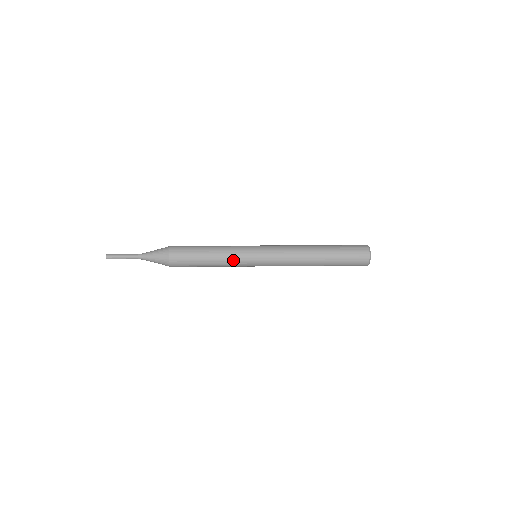
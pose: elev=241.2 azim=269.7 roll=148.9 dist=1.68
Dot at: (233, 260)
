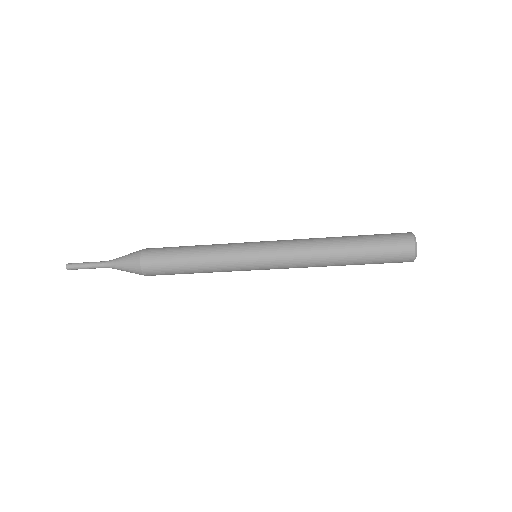
Dot at: (224, 263)
